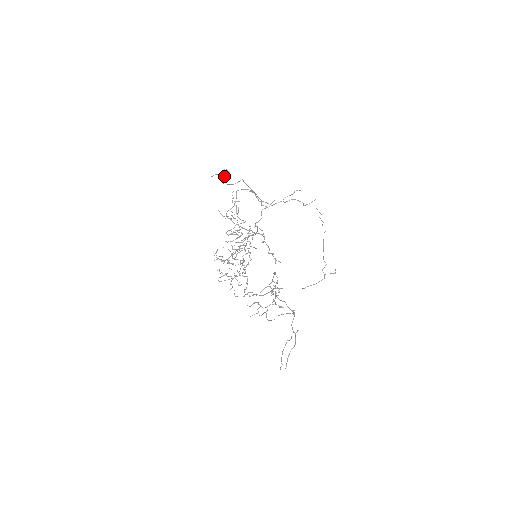
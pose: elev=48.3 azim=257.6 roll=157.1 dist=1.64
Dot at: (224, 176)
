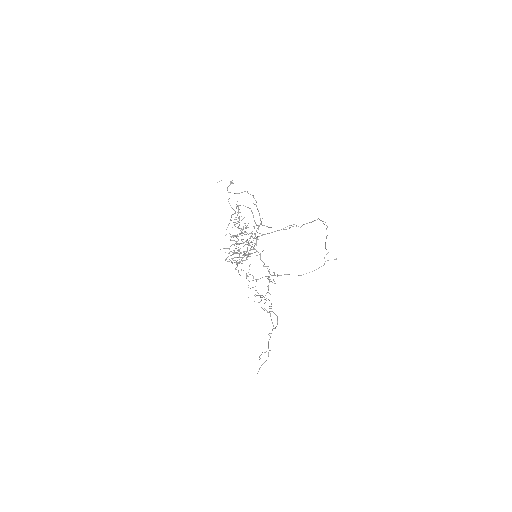
Dot at: (229, 185)
